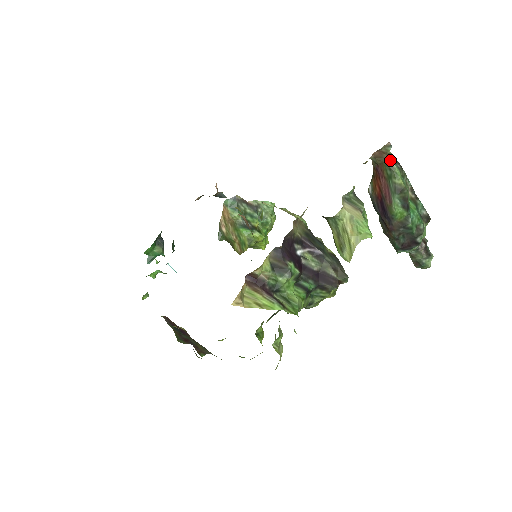
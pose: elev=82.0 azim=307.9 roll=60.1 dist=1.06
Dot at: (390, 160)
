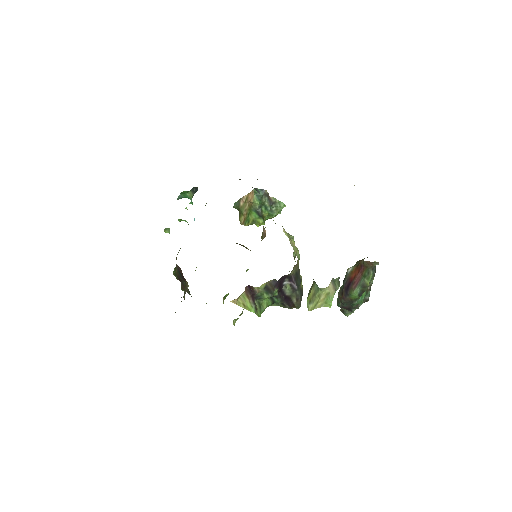
Dot at: (372, 269)
